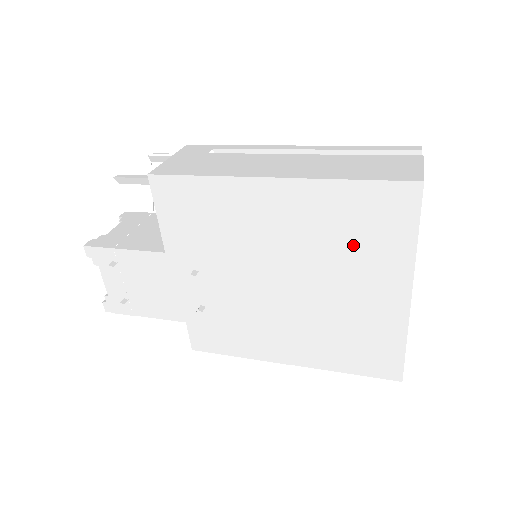
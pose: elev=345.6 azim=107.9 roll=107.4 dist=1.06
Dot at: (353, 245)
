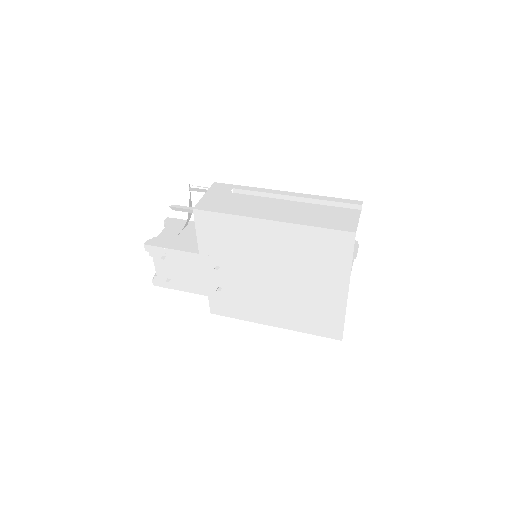
Dot at: (316, 261)
